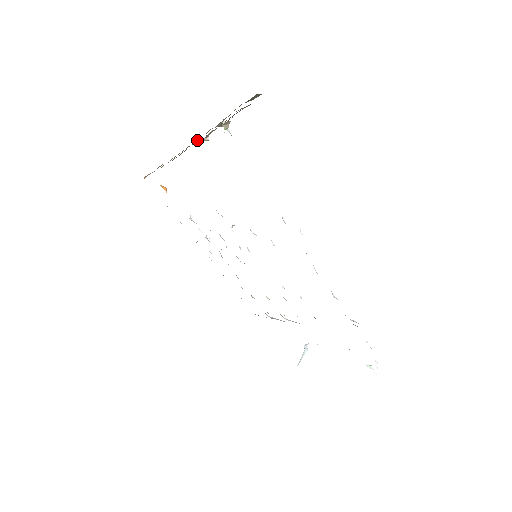
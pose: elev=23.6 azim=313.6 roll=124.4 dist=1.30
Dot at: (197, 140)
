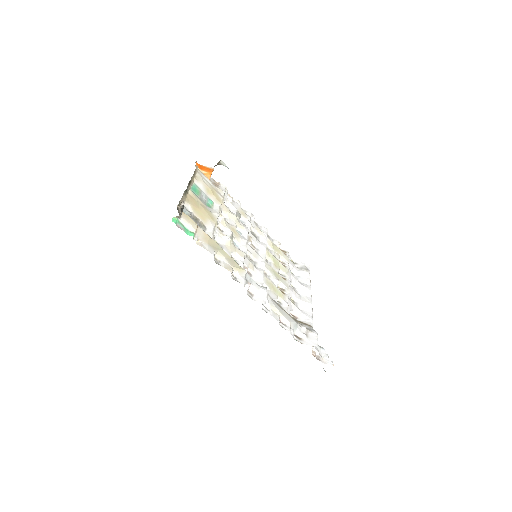
Dot at: occluded
